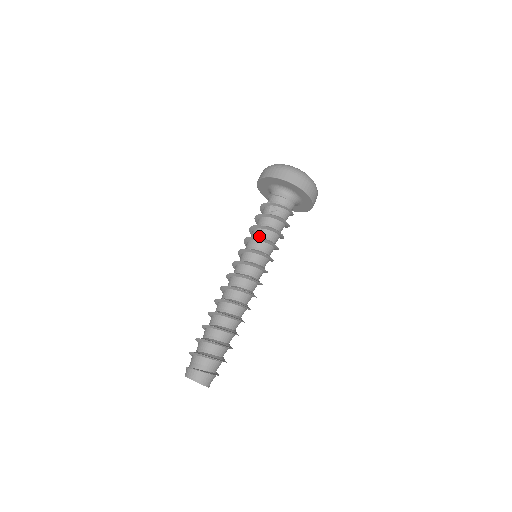
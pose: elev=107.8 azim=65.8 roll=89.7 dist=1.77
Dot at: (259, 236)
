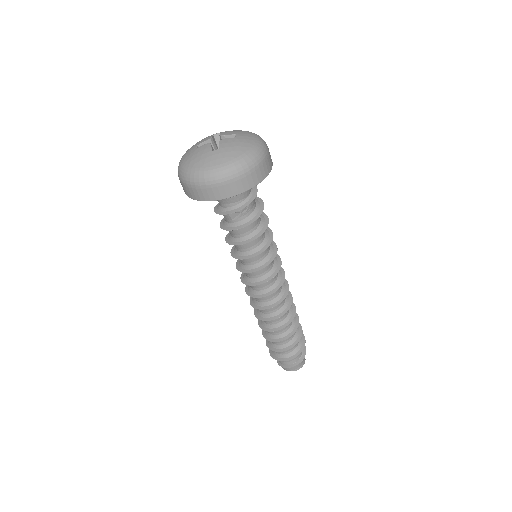
Dot at: (246, 250)
